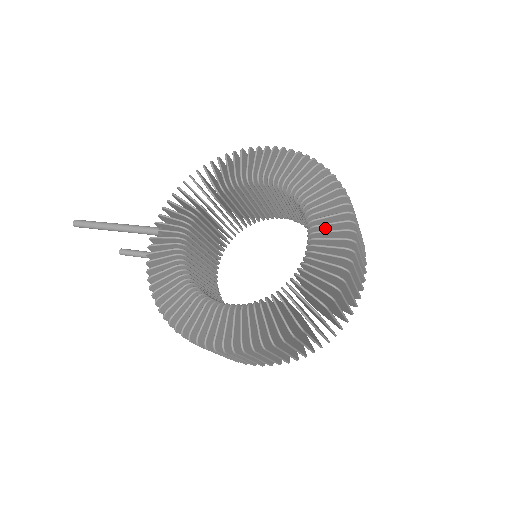
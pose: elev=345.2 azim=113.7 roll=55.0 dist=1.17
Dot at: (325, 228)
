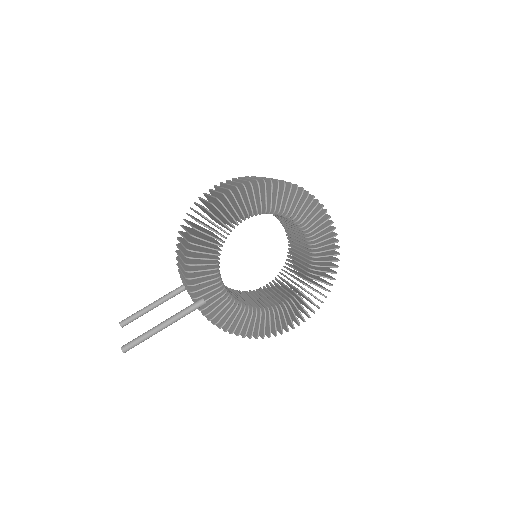
Dot at: (309, 220)
